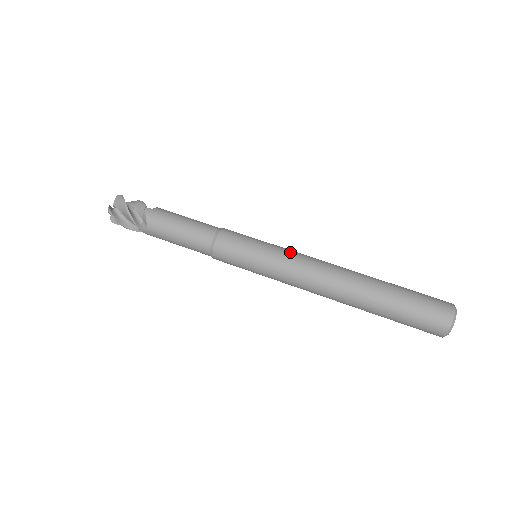
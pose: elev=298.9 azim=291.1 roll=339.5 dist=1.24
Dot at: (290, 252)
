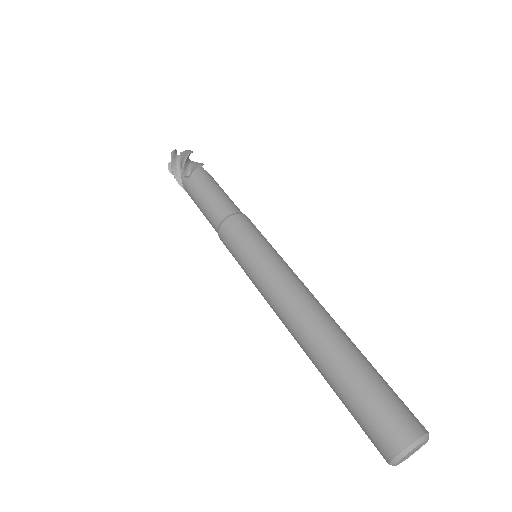
Dot at: occluded
